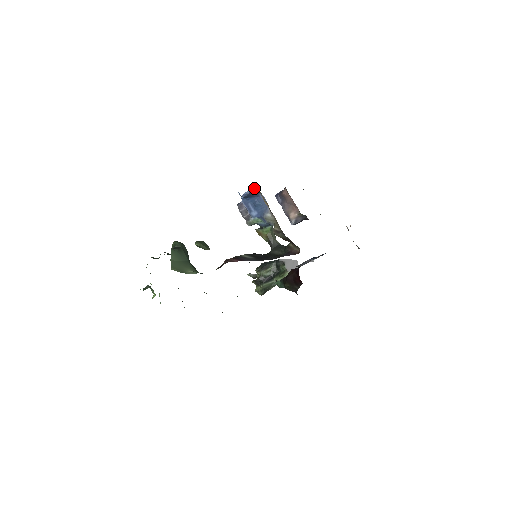
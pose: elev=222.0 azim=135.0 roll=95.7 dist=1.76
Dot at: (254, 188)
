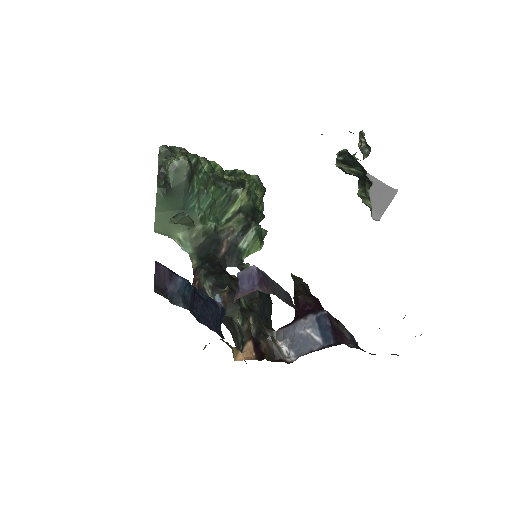
Dot at: occluded
